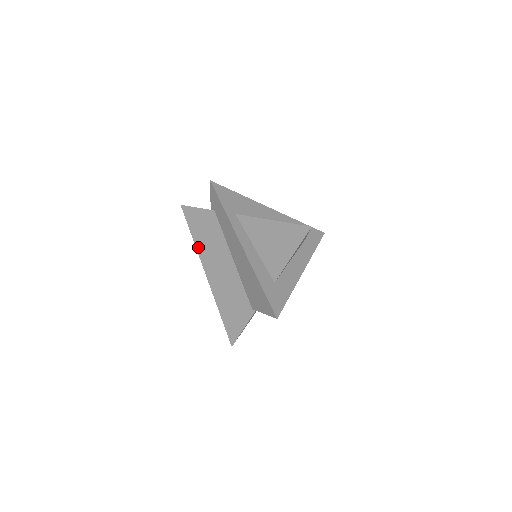
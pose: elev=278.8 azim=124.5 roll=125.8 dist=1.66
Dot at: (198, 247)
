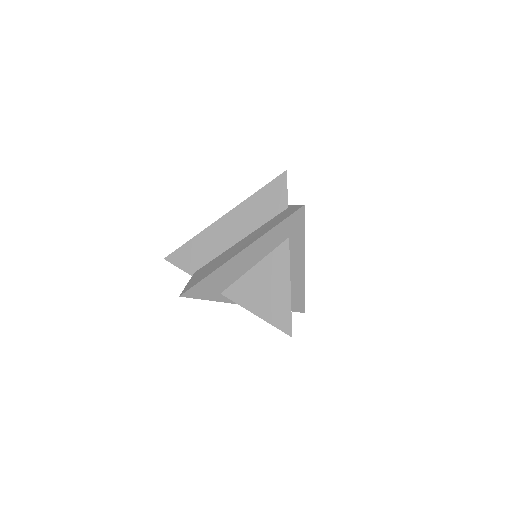
Dot at: occluded
